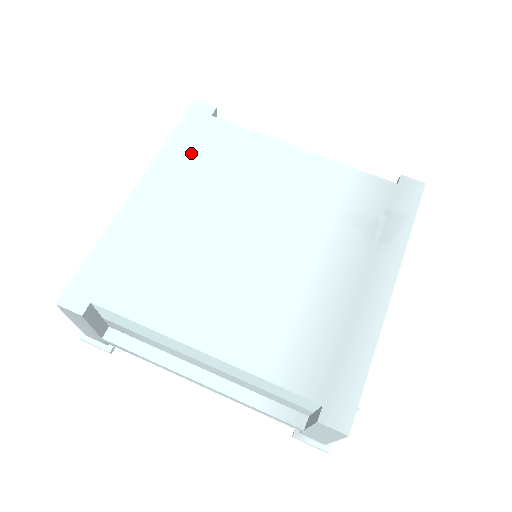
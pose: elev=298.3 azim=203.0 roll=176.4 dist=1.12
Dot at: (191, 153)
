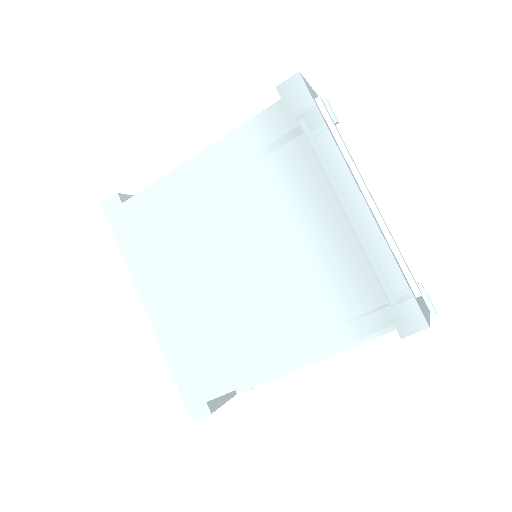
Dot at: (143, 246)
